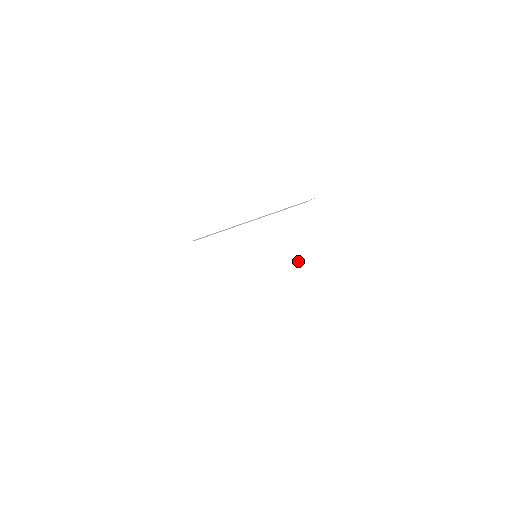
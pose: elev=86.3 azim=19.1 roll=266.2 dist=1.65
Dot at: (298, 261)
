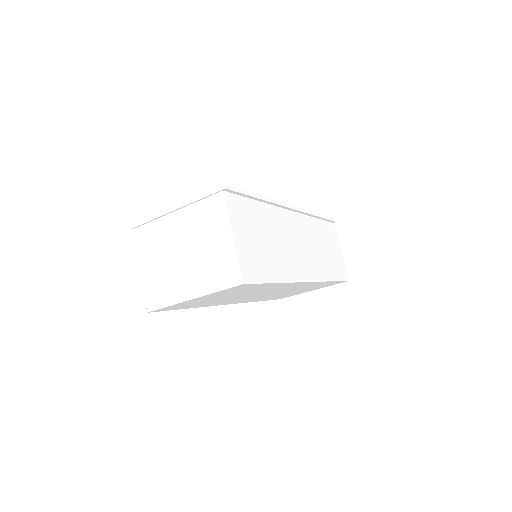
Dot at: (207, 250)
